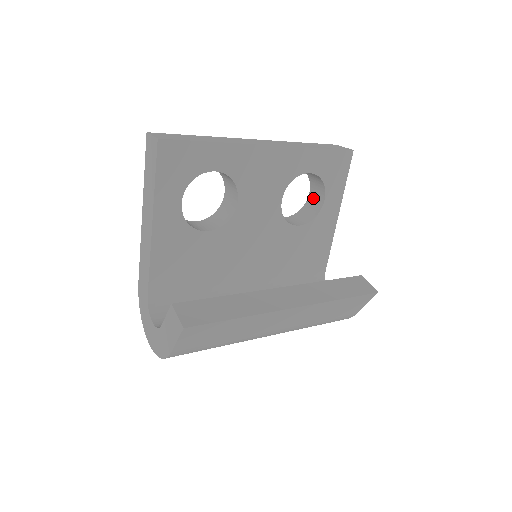
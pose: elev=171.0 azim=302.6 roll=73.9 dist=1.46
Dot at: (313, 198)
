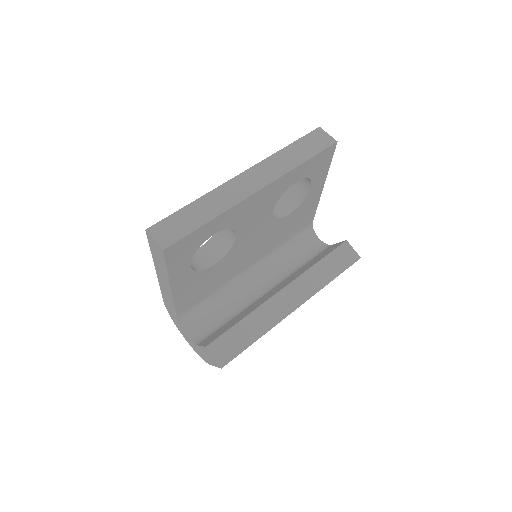
Dot at: (299, 180)
